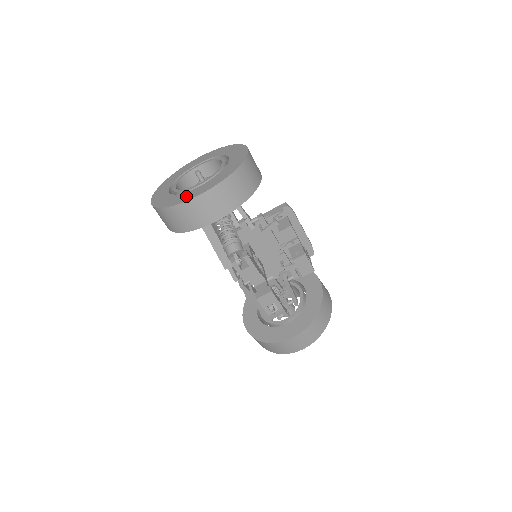
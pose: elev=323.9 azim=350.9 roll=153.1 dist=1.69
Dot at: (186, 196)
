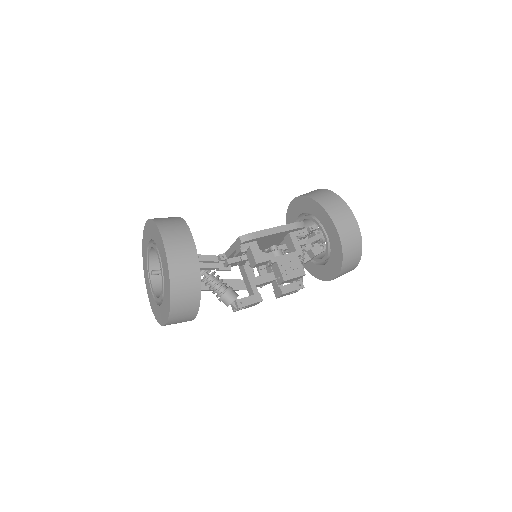
Dot at: (160, 315)
